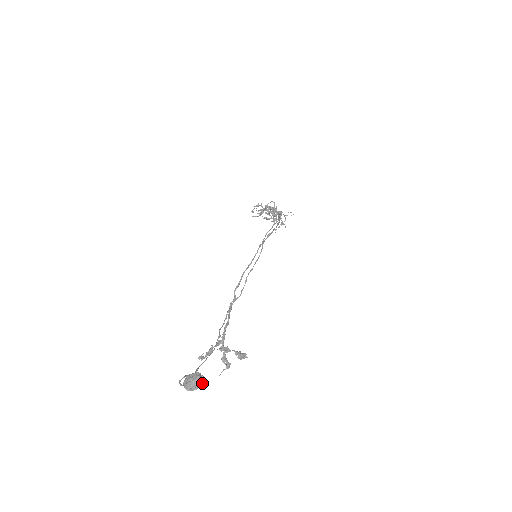
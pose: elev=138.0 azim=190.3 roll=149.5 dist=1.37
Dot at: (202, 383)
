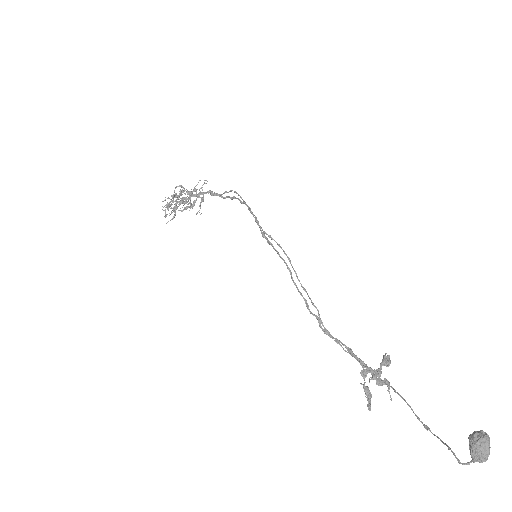
Dot at: (489, 438)
